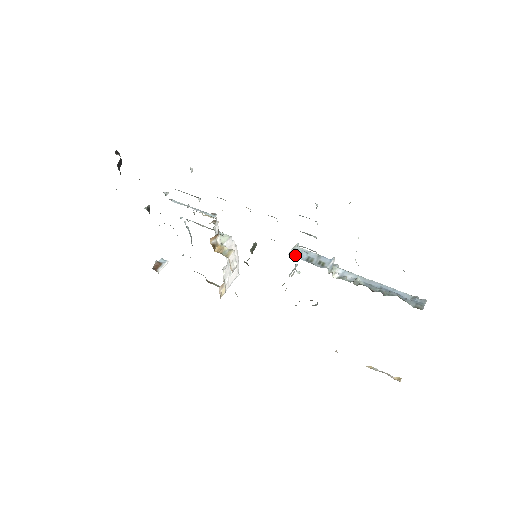
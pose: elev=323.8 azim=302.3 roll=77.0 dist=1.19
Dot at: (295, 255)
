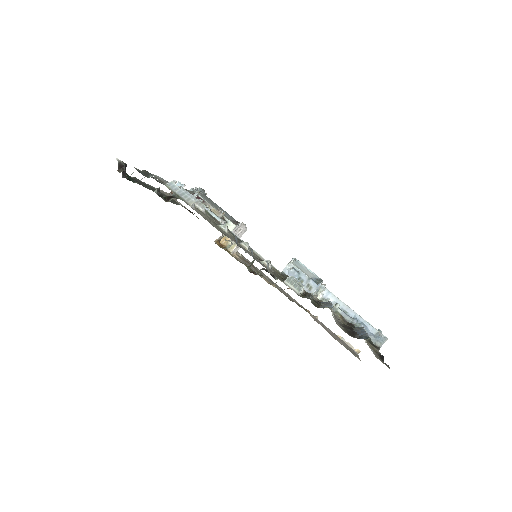
Dot at: (288, 273)
